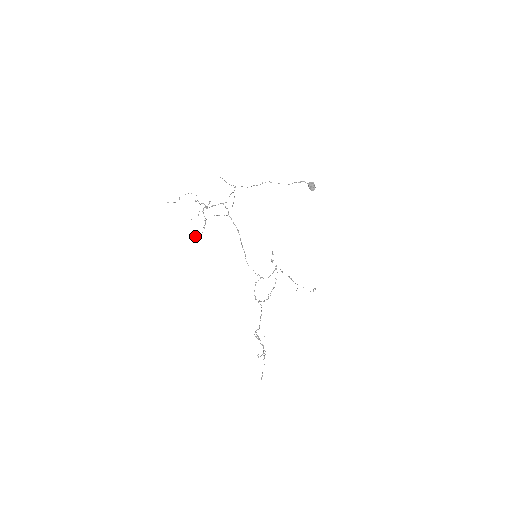
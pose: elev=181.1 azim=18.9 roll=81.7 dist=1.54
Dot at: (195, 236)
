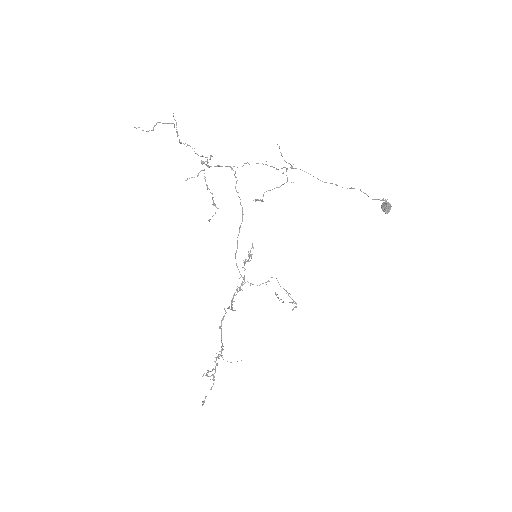
Dot at: (210, 219)
